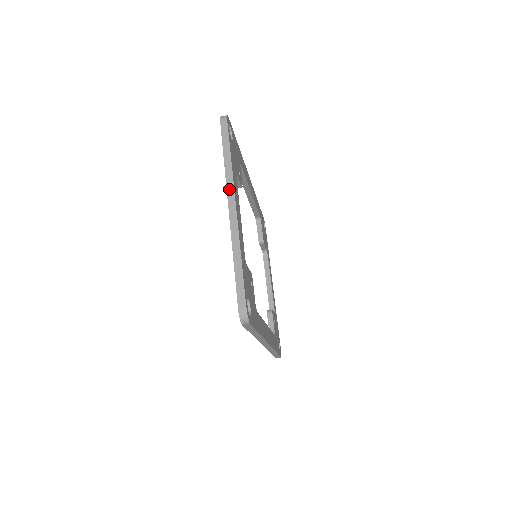
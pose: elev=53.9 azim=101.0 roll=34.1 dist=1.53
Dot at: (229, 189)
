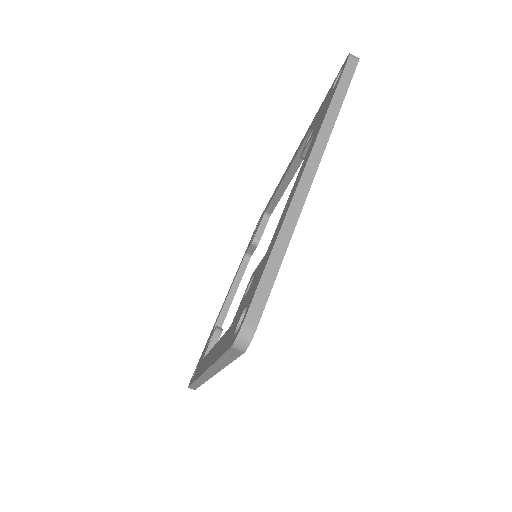
Dot at: (318, 146)
